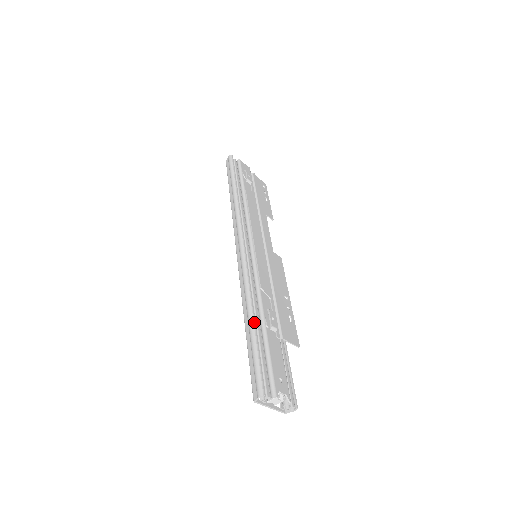
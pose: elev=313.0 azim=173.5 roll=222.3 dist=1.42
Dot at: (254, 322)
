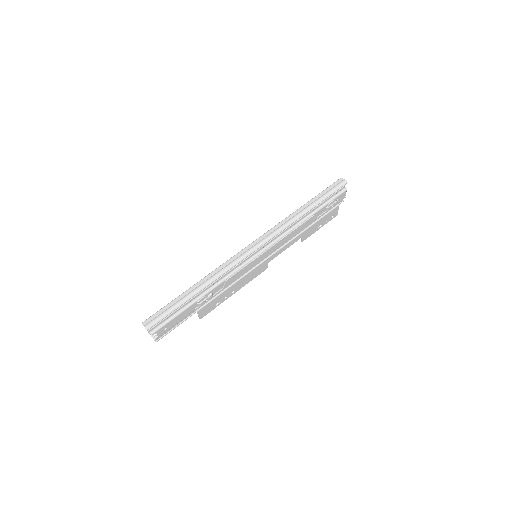
Dot at: (195, 295)
